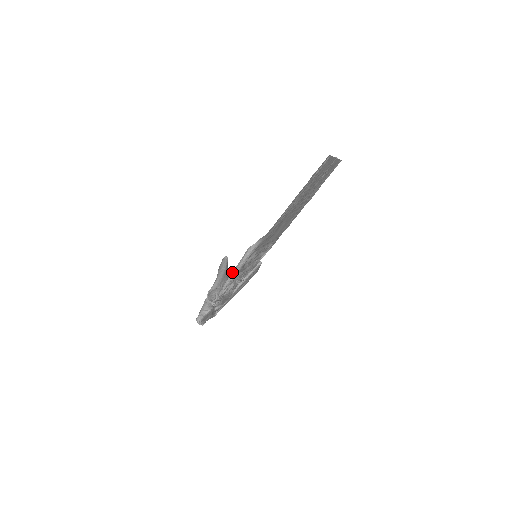
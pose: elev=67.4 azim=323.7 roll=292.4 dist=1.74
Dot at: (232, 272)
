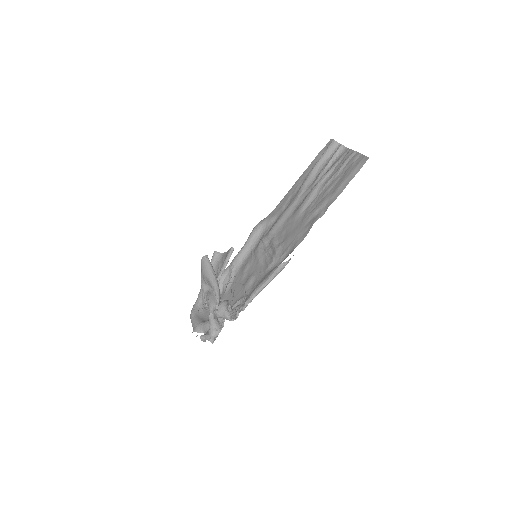
Dot at: (258, 290)
